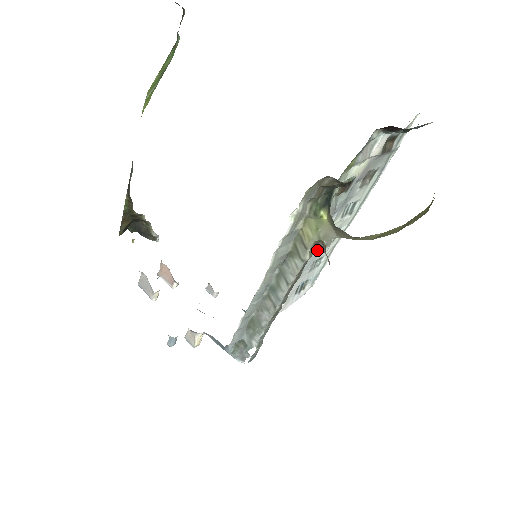
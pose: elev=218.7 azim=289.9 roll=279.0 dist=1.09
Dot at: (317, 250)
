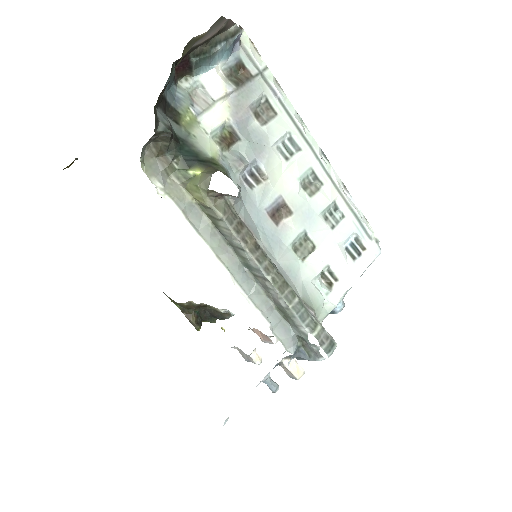
Dot at: (298, 204)
